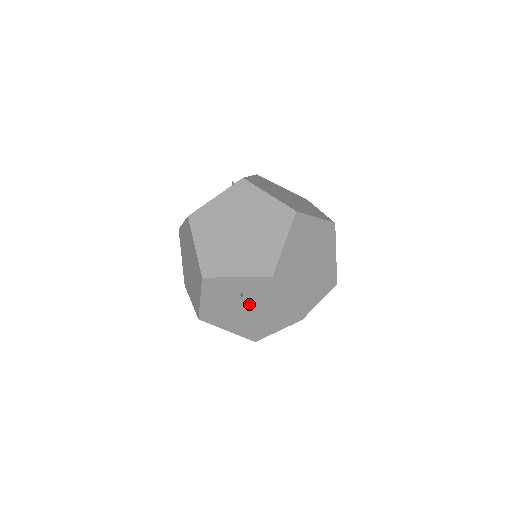
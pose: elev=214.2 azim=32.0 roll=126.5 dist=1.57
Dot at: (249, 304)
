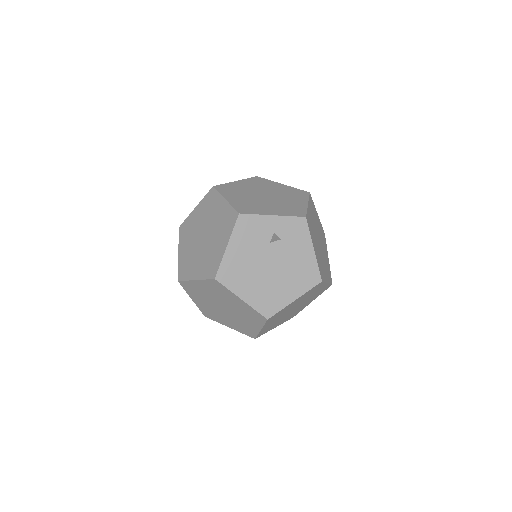
Dot at: (275, 255)
